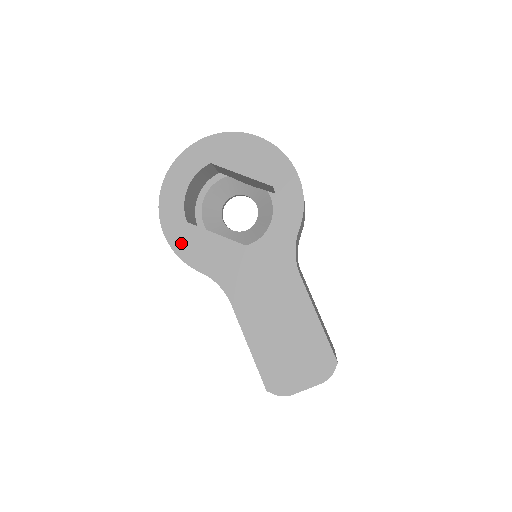
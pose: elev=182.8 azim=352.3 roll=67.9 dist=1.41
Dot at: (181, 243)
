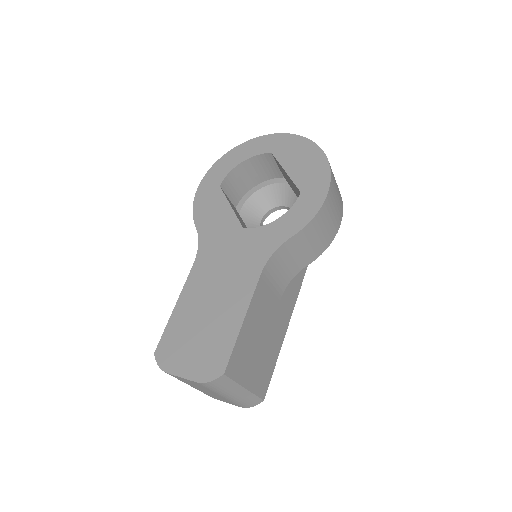
Dot at: (203, 198)
